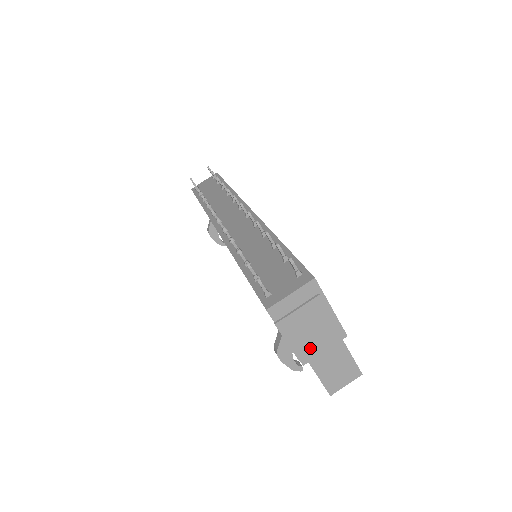
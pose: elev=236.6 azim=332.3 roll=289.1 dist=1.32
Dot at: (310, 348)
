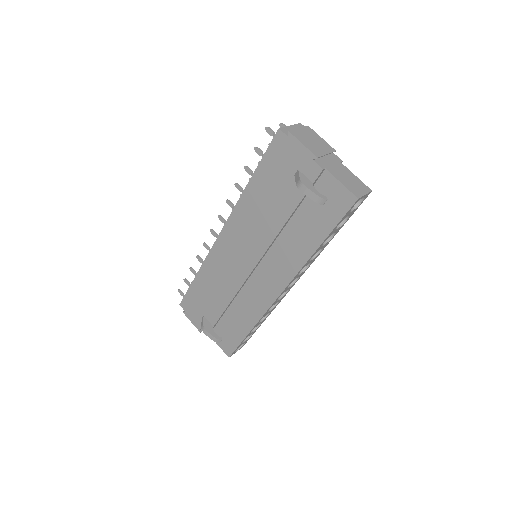
Dot at: (320, 153)
